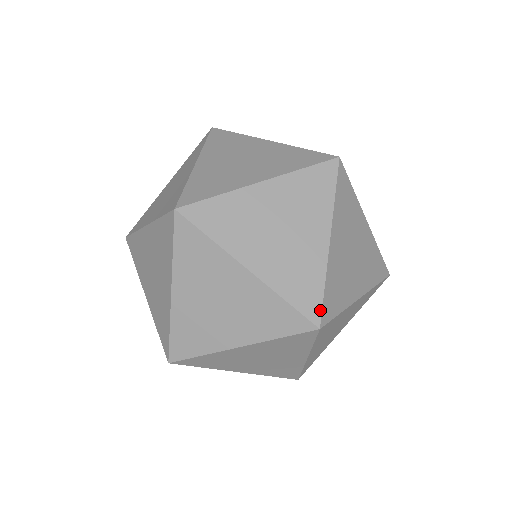
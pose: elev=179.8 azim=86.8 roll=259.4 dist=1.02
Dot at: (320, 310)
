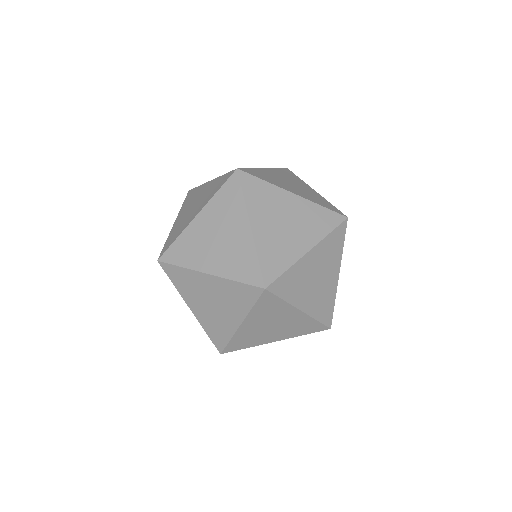
Dot at: (340, 211)
